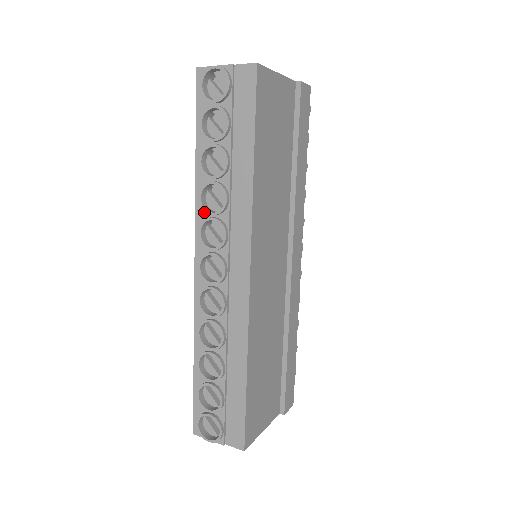
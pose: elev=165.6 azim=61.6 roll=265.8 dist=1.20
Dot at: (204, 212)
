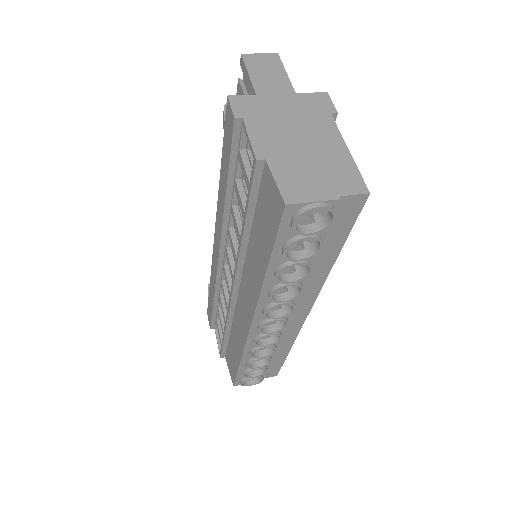
Dot at: (269, 300)
